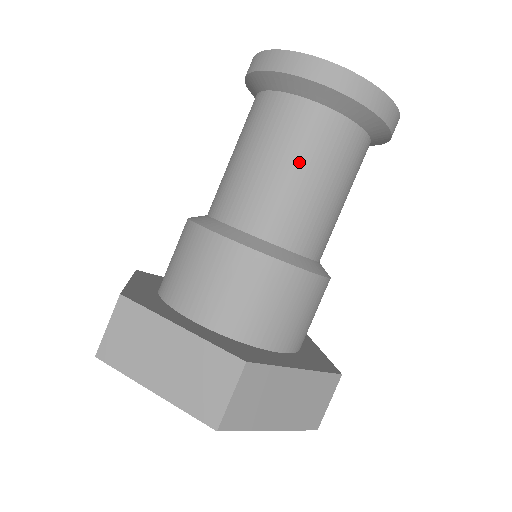
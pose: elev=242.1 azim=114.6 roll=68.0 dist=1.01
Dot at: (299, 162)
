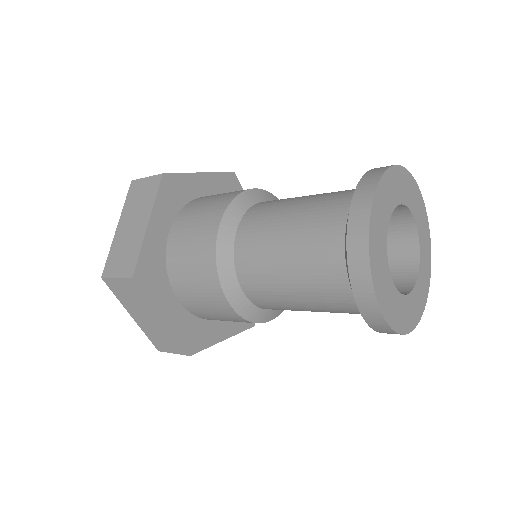
Dot at: (313, 307)
